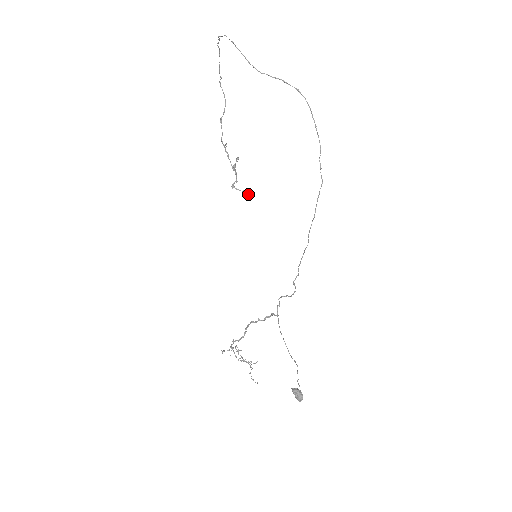
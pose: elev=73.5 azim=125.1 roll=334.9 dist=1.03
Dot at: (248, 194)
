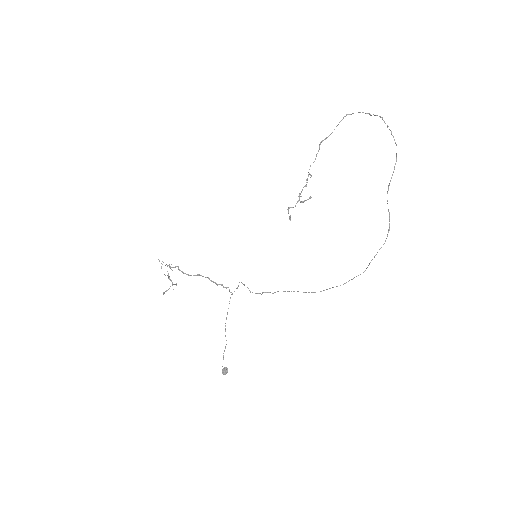
Dot at: occluded
